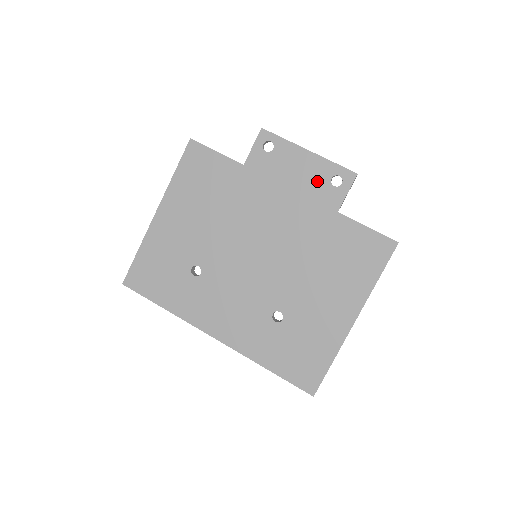
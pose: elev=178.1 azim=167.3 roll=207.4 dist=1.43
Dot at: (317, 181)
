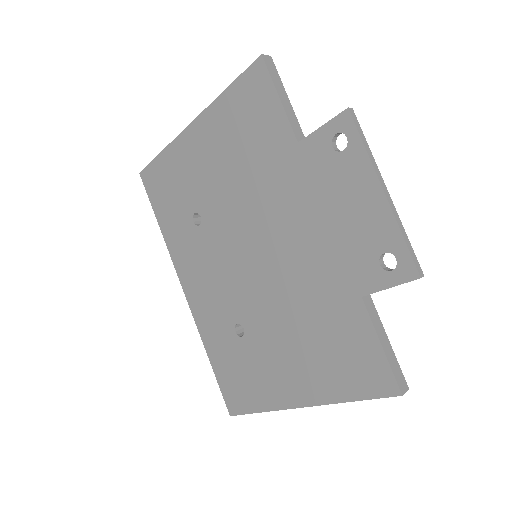
Dot at: (365, 240)
